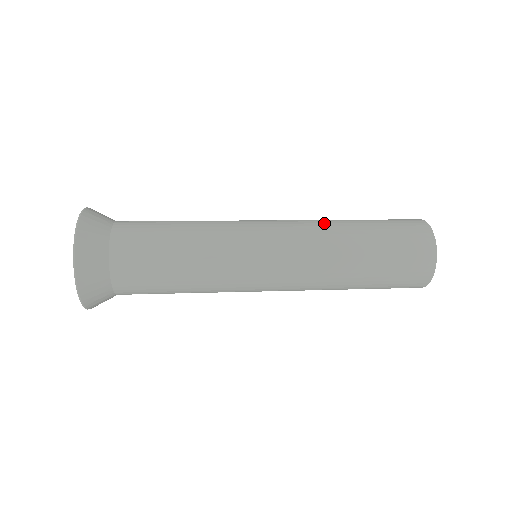
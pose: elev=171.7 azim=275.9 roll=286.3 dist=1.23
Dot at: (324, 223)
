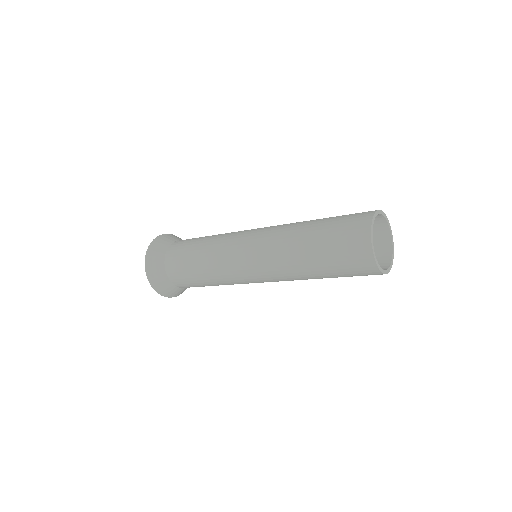
Dot at: (284, 238)
